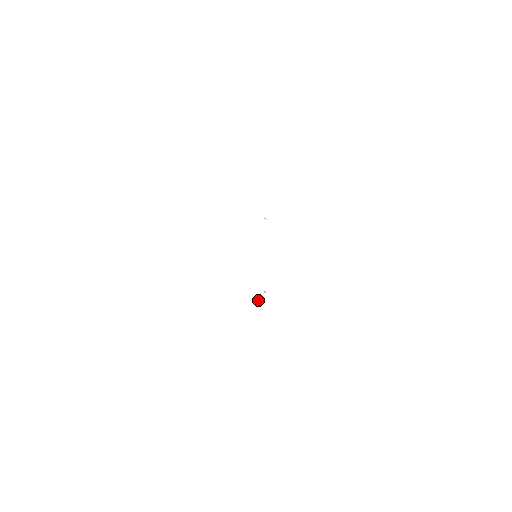
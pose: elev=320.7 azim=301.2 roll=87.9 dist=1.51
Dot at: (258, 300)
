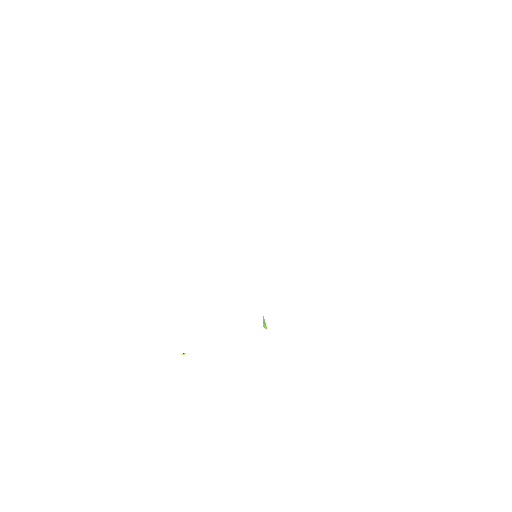
Dot at: (263, 326)
